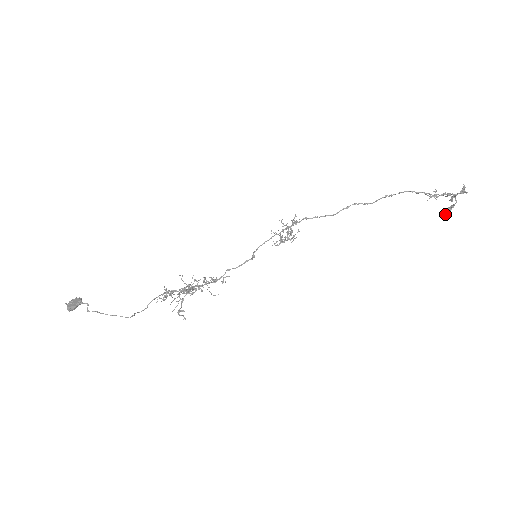
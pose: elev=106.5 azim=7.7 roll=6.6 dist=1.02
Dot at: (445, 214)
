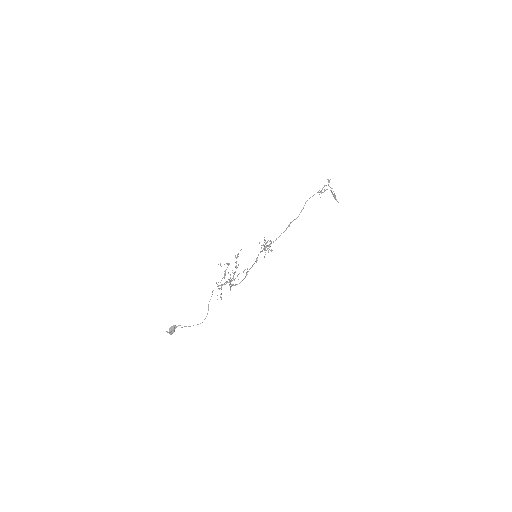
Dot at: (336, 200)
